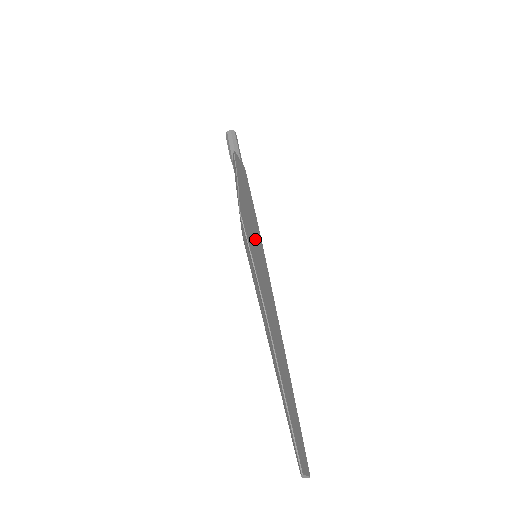
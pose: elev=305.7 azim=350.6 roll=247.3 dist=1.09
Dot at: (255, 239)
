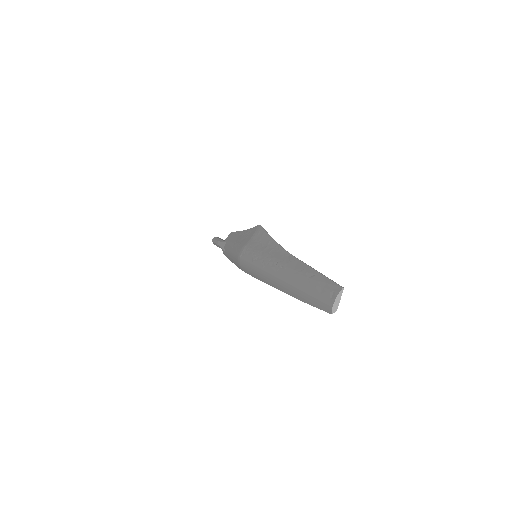
Dot at: occluded
